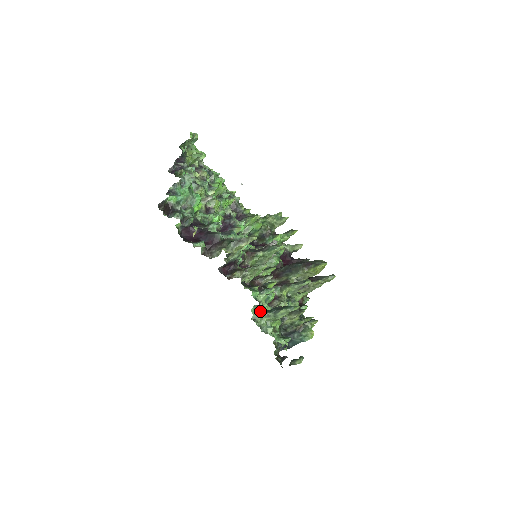
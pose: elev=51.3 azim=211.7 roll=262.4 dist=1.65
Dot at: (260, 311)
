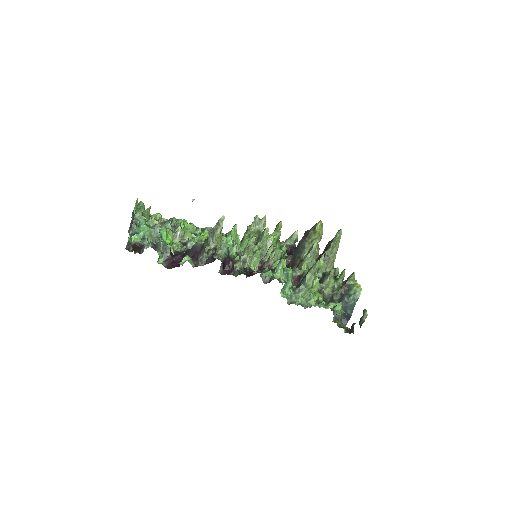
Dot at: (290, 292)
